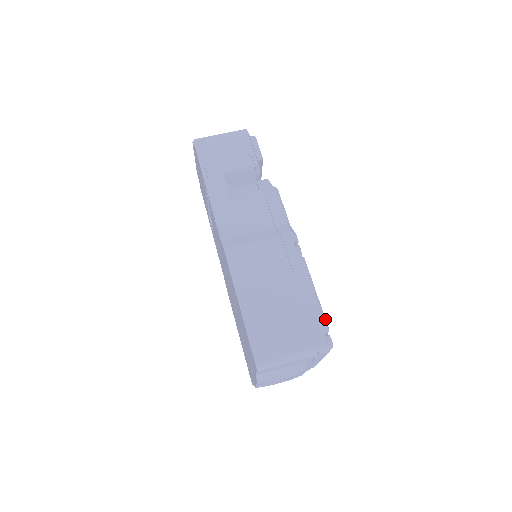
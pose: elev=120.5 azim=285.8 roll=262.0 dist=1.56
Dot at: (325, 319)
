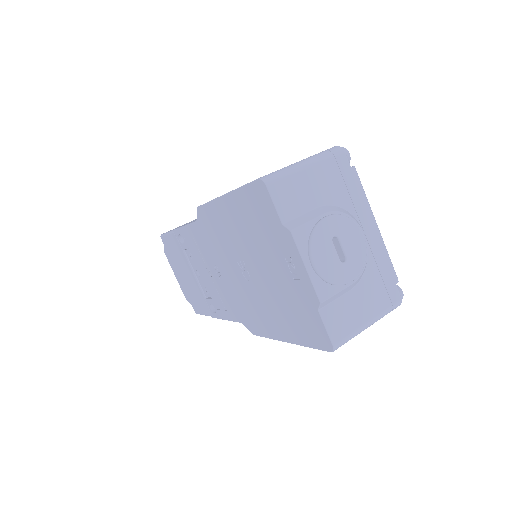
Dot at: occluded
